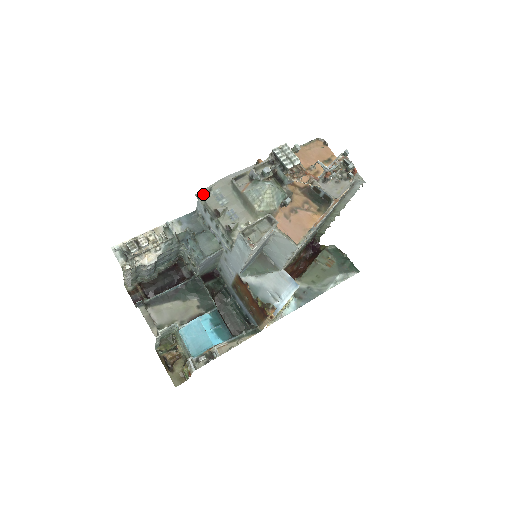
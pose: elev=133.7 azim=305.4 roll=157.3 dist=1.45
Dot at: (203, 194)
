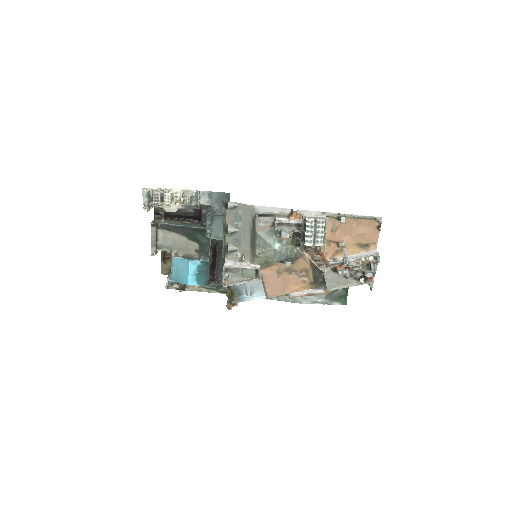
Dot at: (227, 207)
